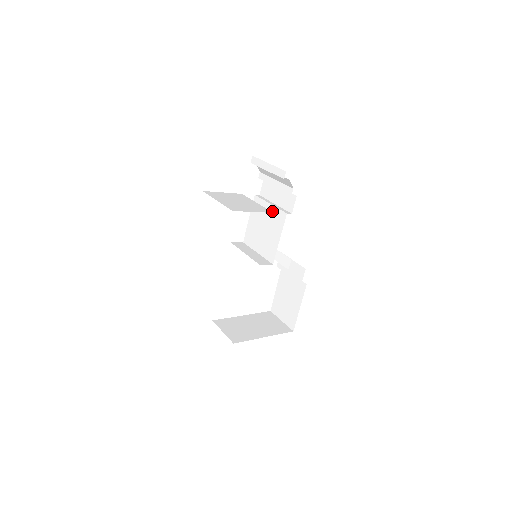
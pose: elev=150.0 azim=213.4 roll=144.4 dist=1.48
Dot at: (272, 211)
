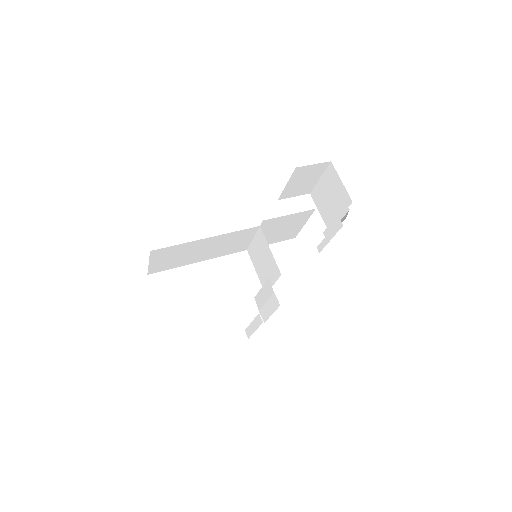
Dot at: occluded
